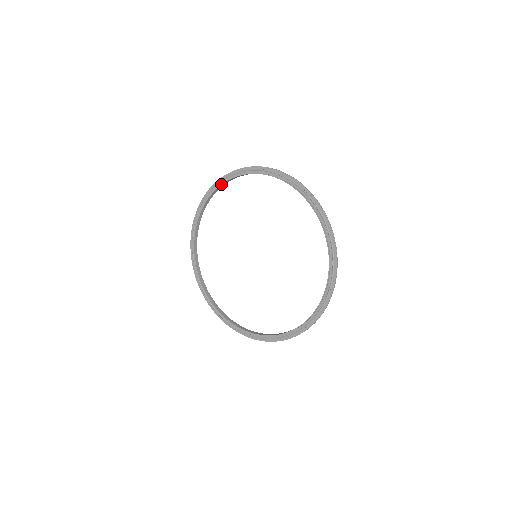
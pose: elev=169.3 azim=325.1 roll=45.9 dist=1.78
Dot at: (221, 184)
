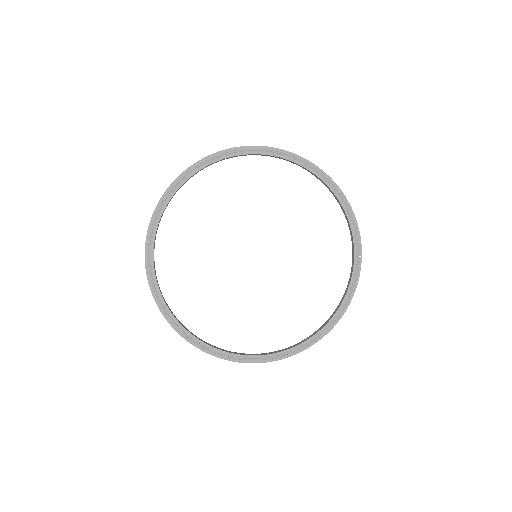
Dot at: (284, 157)
